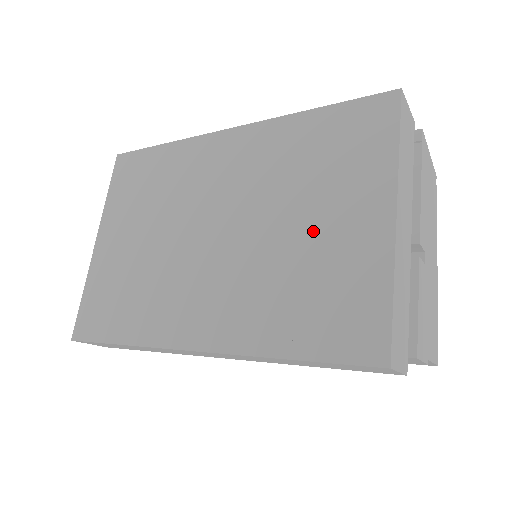
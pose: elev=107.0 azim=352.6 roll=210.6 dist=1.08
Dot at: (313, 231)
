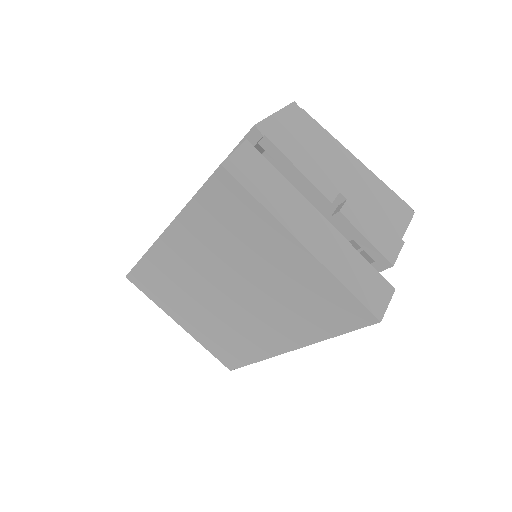
Dot at: (273, 274)
